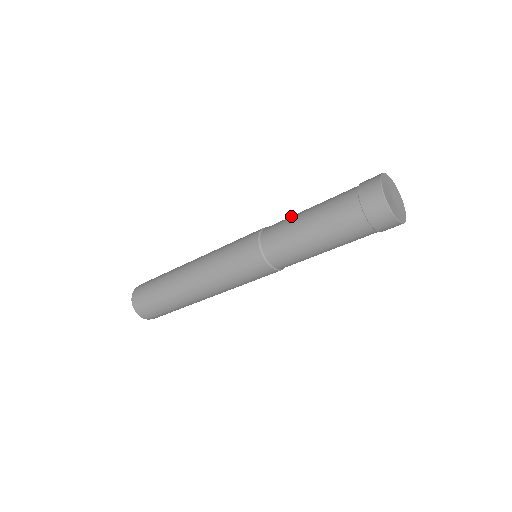
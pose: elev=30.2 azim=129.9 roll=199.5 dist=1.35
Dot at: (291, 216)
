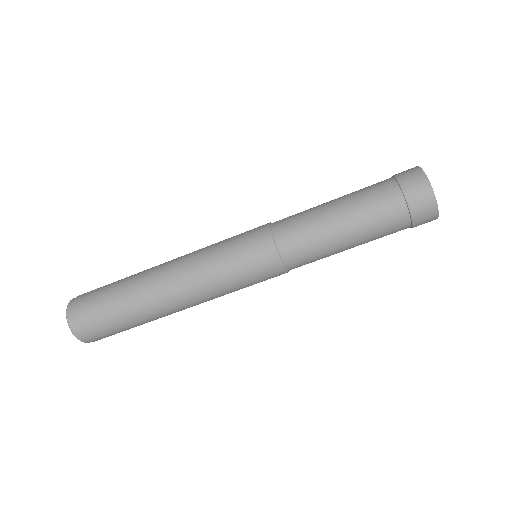
Dot at: occluded
